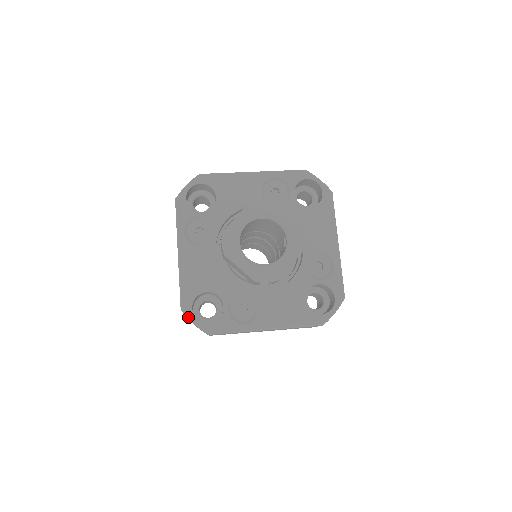
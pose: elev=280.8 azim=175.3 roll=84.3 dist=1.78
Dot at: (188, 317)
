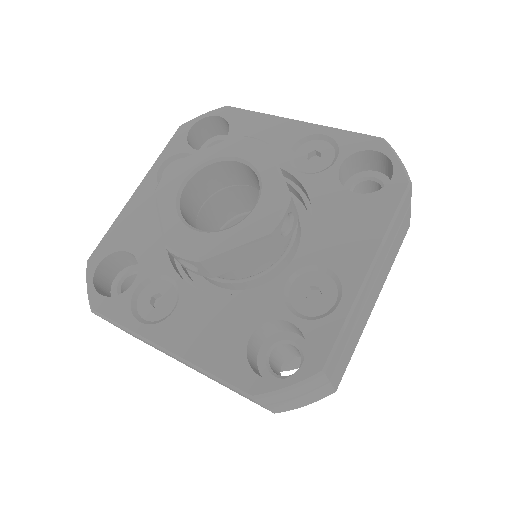
Dot at: (87, 274)
